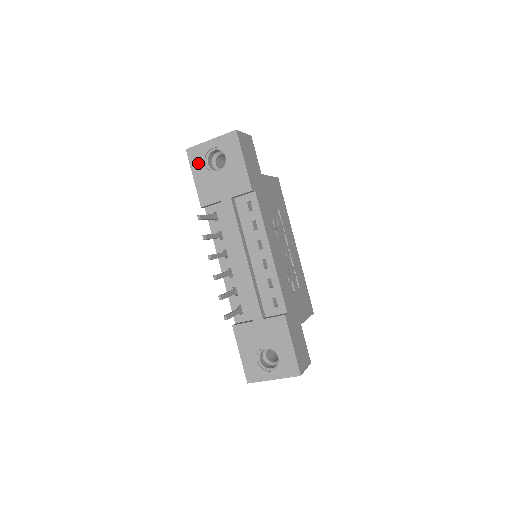
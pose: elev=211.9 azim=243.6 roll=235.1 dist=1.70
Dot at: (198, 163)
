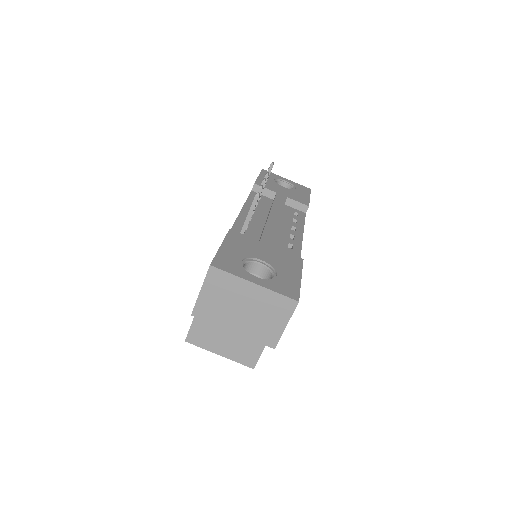
Dot at: (269, 176)
